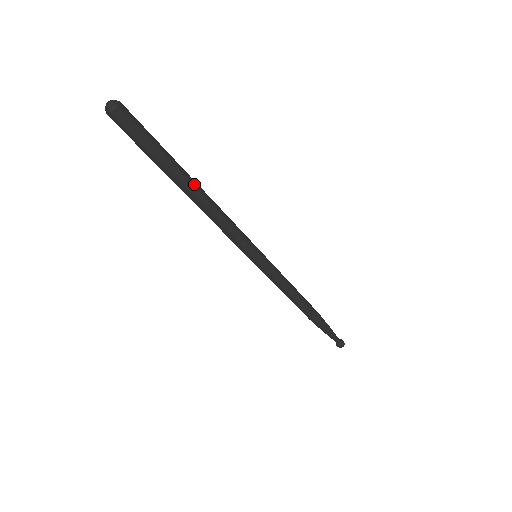
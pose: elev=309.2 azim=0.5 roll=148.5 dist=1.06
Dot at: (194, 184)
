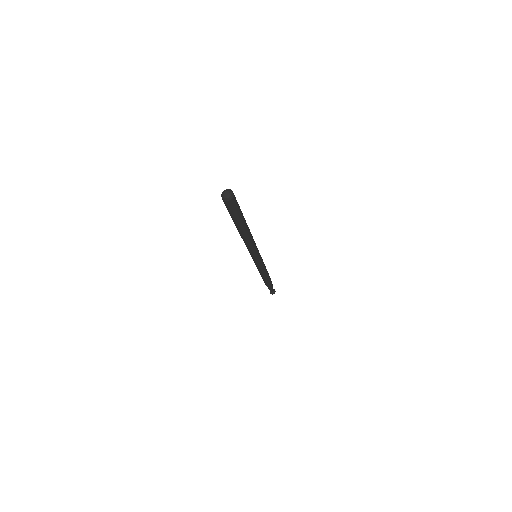
Dot at: (247, 225)
